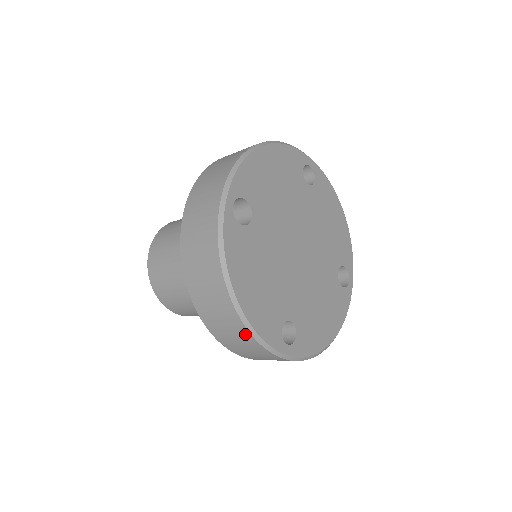
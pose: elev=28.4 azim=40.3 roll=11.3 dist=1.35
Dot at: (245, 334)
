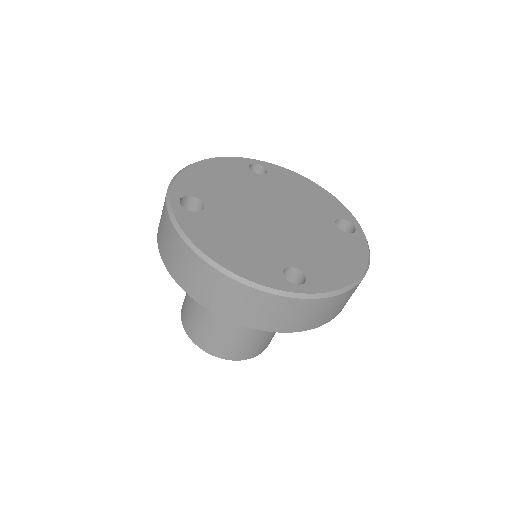
Dot at: (243, 290)
